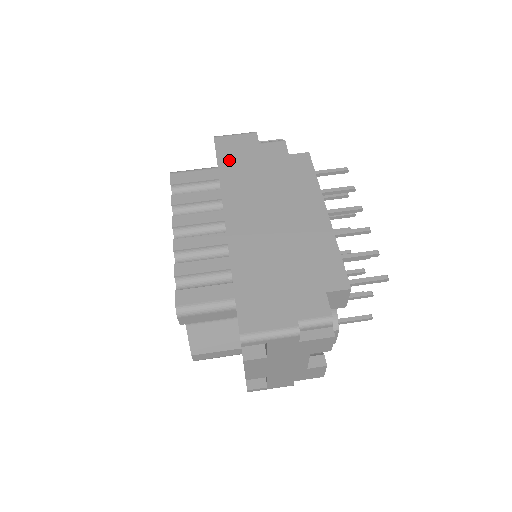
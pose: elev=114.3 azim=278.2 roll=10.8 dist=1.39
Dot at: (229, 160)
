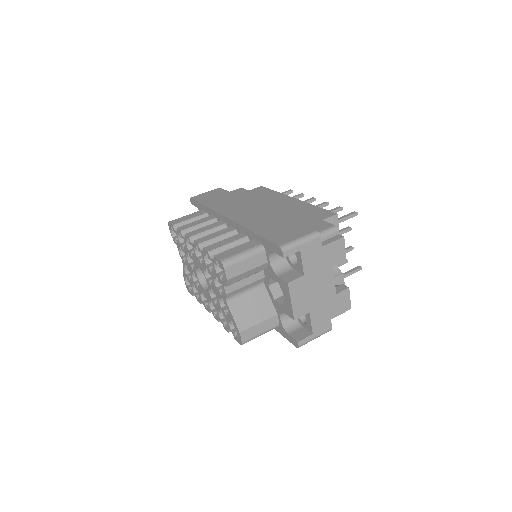
Dot at: (209, 200)
